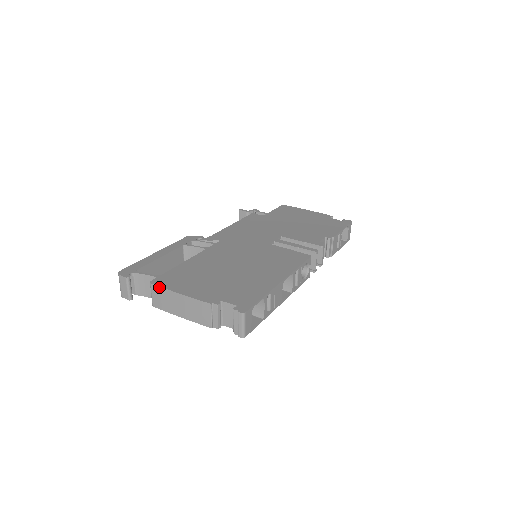
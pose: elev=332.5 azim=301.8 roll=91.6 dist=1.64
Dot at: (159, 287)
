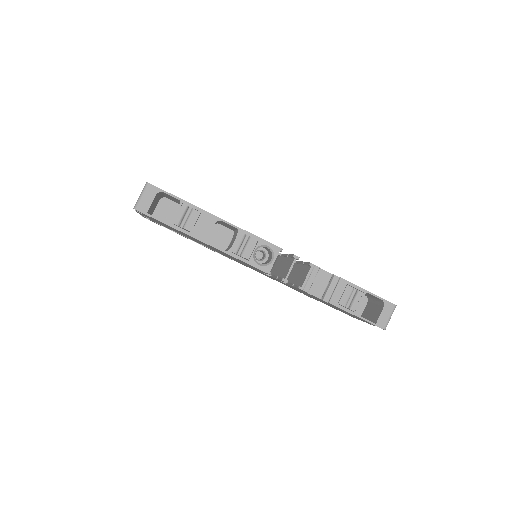
Dot at: occluded
